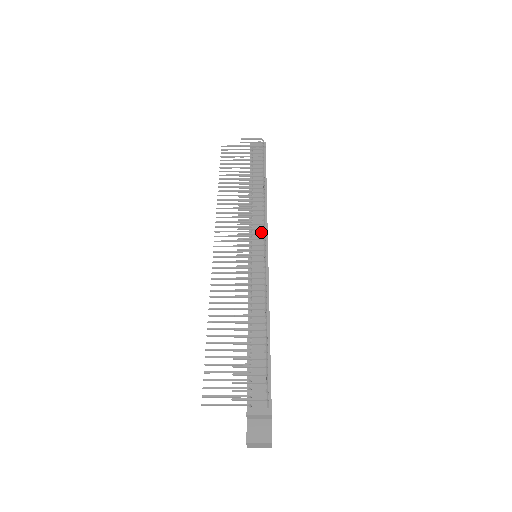
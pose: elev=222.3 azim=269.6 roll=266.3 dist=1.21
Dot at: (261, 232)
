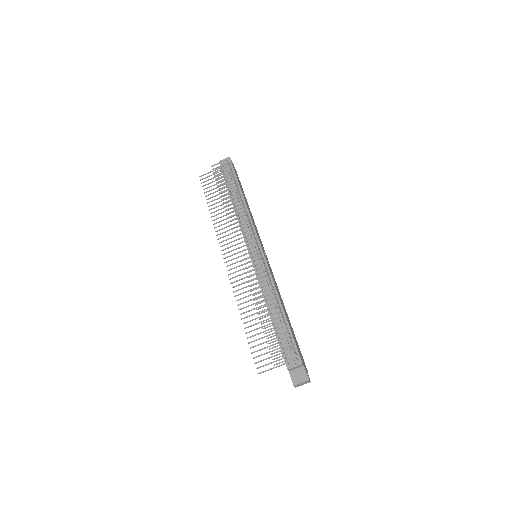
Dot at: occluded
